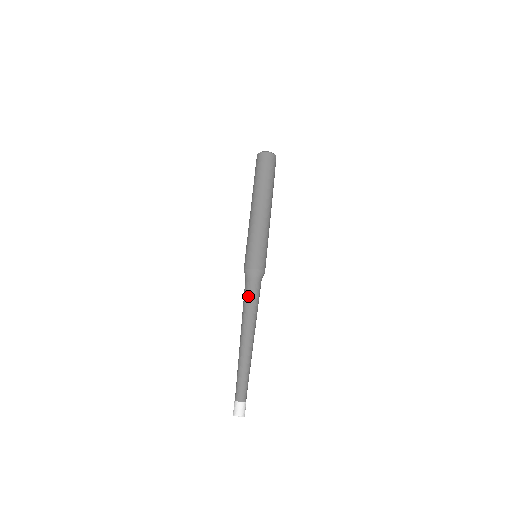
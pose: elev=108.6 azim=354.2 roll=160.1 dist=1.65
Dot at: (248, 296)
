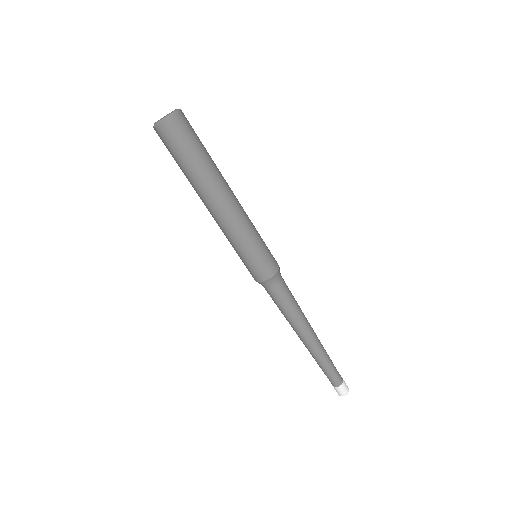
Dot at: (286, 304)
